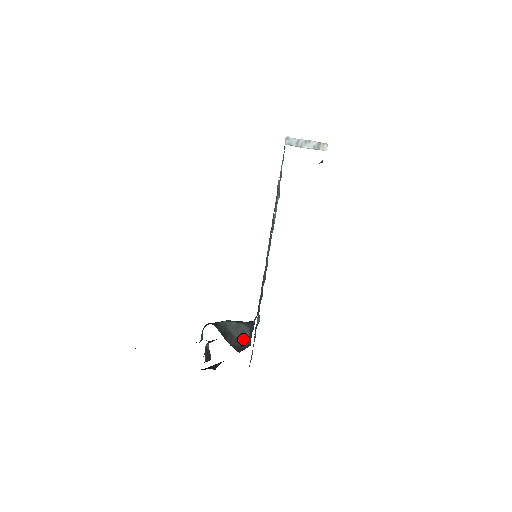
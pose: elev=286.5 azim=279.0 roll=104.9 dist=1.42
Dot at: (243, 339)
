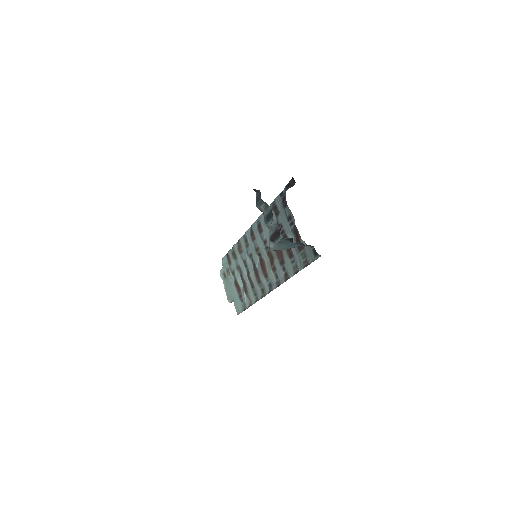
Dot at: occluded
